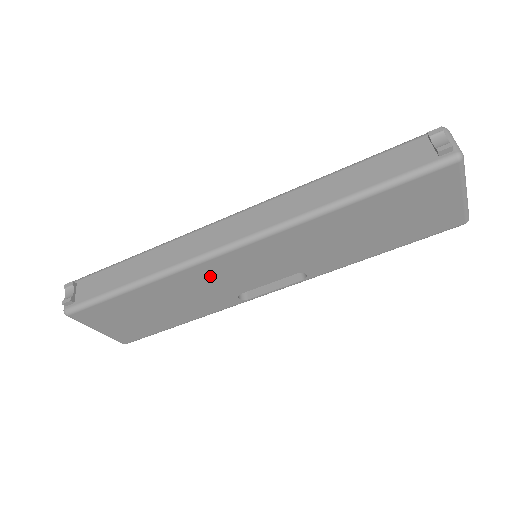
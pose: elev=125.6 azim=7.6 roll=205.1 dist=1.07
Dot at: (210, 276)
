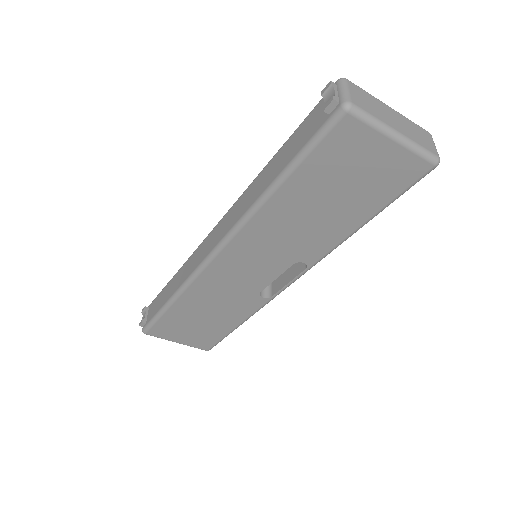
Dot at: (218, 283)
